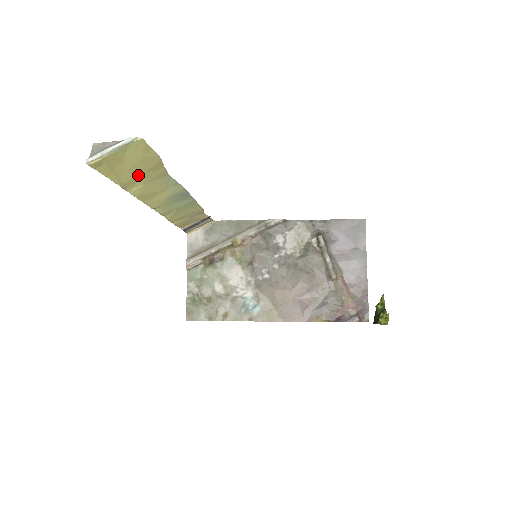
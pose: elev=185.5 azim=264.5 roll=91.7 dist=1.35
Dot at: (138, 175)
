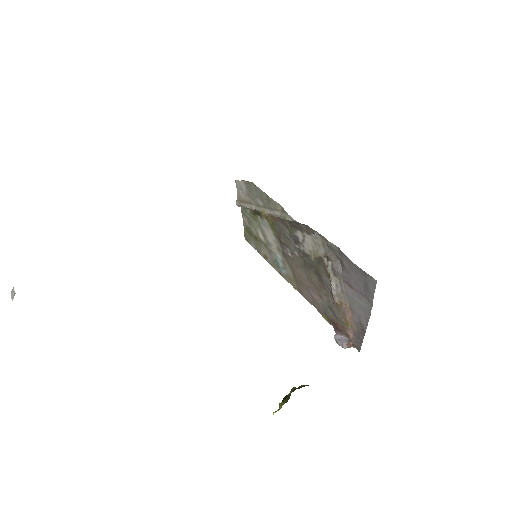
Dot at: occluded
